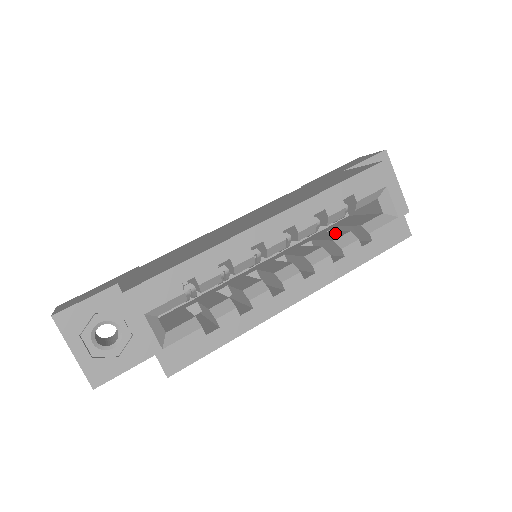
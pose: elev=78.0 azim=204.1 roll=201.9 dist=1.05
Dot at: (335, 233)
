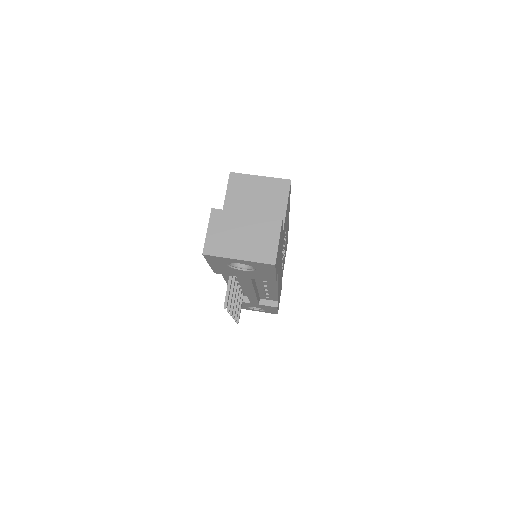
Dot at: occluded
